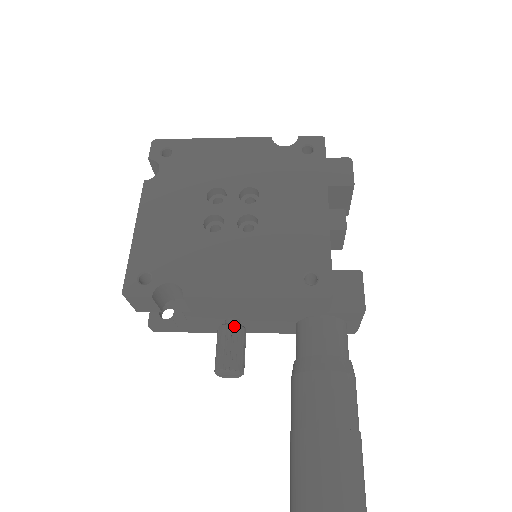
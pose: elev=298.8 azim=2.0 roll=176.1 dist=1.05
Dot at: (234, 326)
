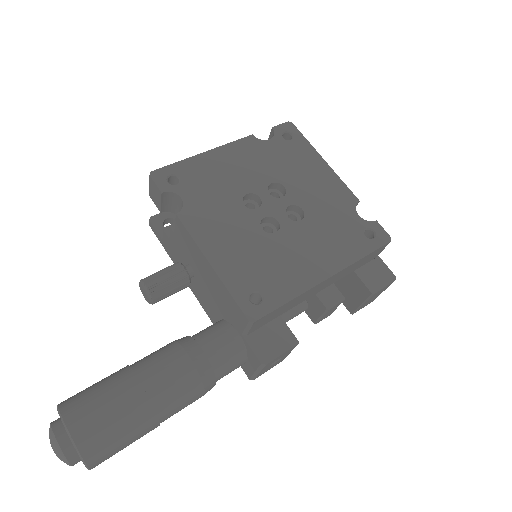
Dot at: (185, 272)
